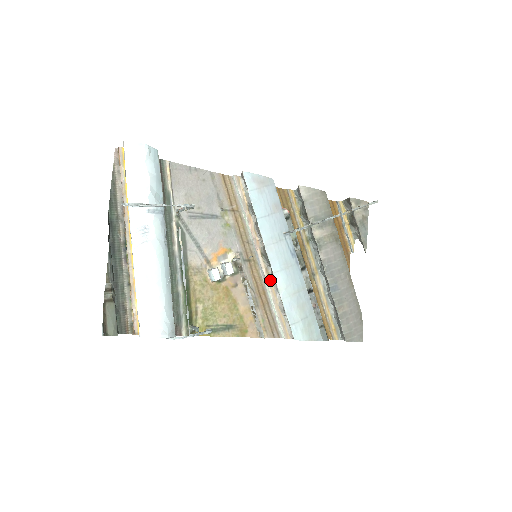
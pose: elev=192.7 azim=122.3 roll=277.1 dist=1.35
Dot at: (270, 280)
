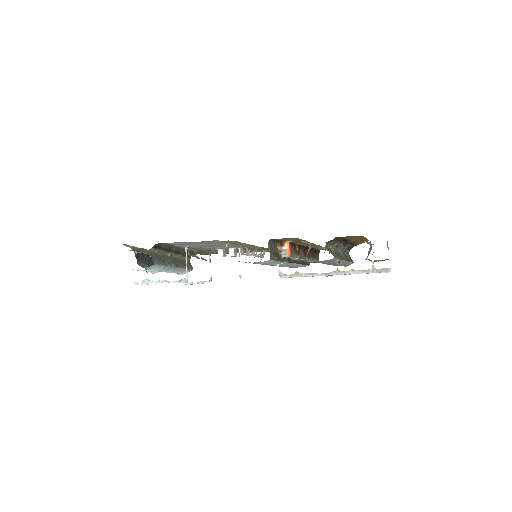
Dot at: occluded
